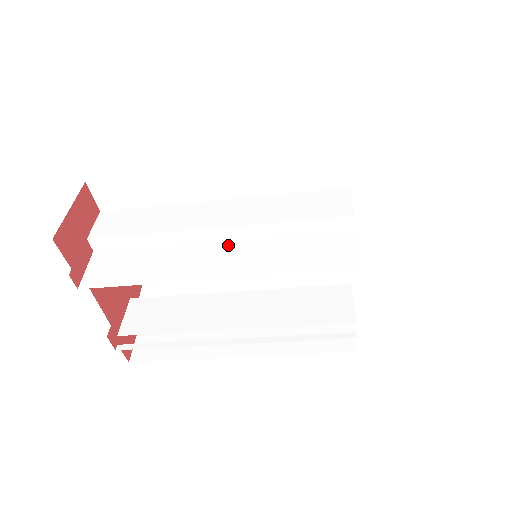
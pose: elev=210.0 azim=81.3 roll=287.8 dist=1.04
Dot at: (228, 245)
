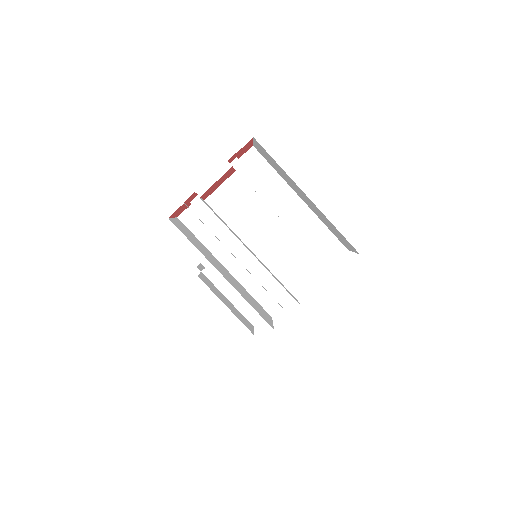
Dot at: (285, 223)
